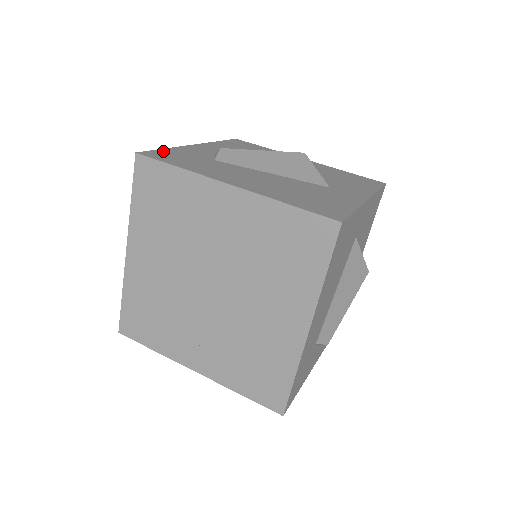
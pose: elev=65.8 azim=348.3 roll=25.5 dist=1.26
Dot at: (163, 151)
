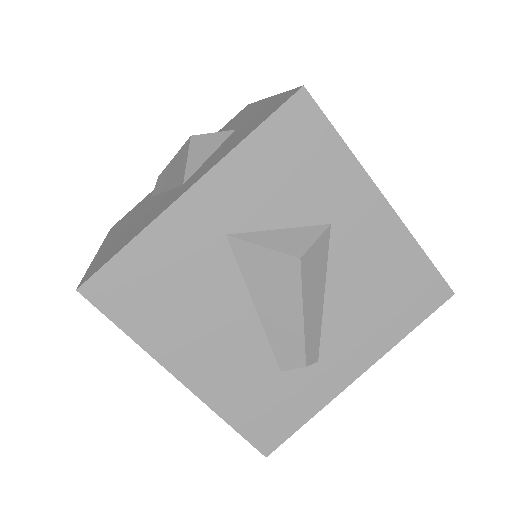
Dot at: (132, 209)
